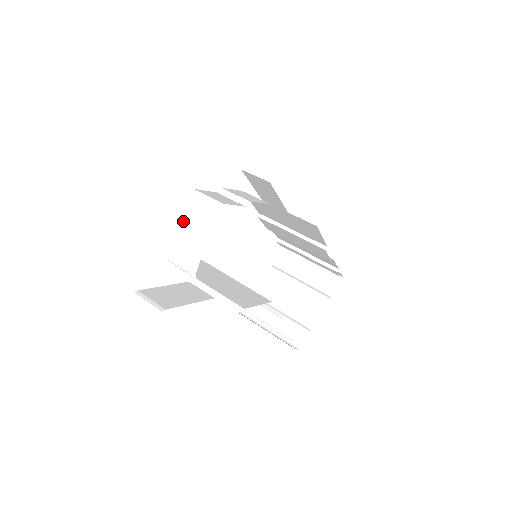
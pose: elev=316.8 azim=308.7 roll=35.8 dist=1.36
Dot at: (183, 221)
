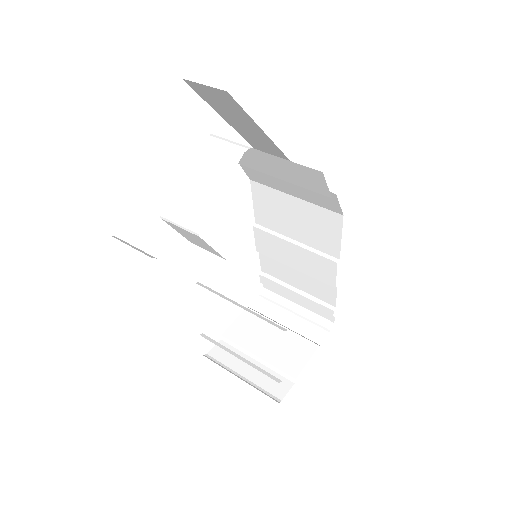
Dot at: (193, 167)
